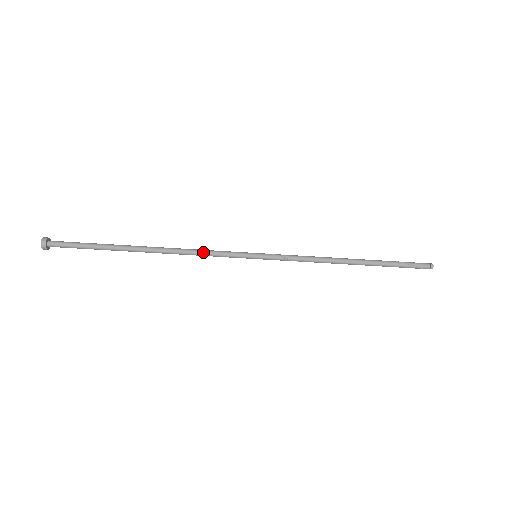
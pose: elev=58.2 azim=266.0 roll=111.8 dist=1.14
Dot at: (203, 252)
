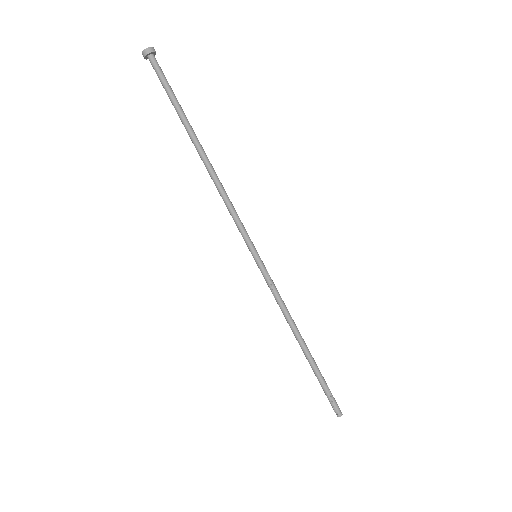
Dot at: (231, 206)
